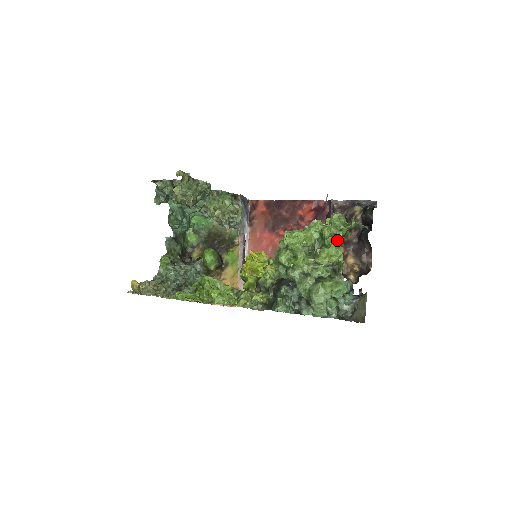
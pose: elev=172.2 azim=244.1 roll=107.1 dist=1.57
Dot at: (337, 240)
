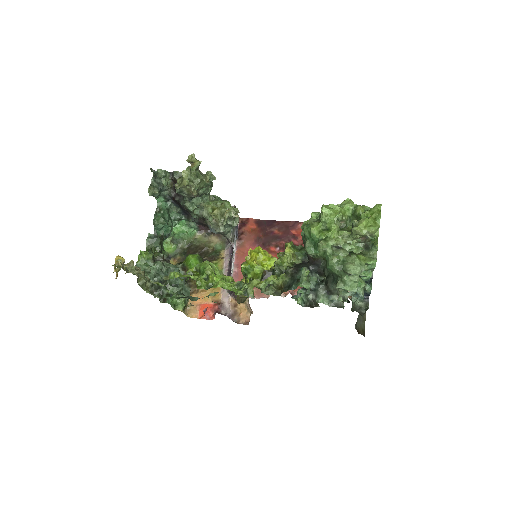
Dot at: (376, 212)
